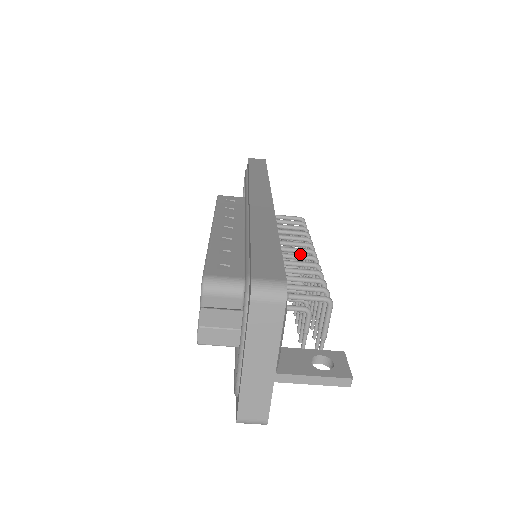
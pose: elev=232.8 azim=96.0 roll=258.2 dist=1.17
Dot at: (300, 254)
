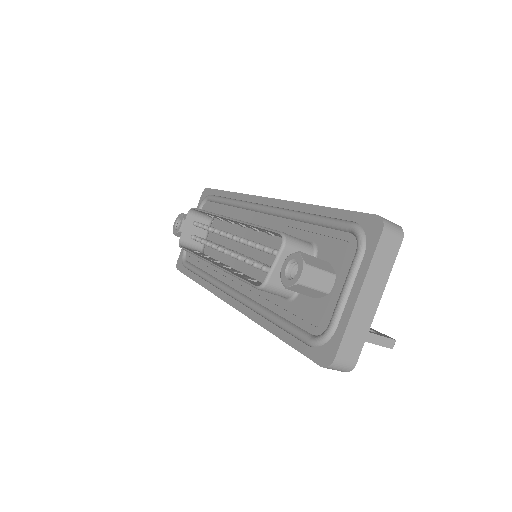
Dot at: occluded
